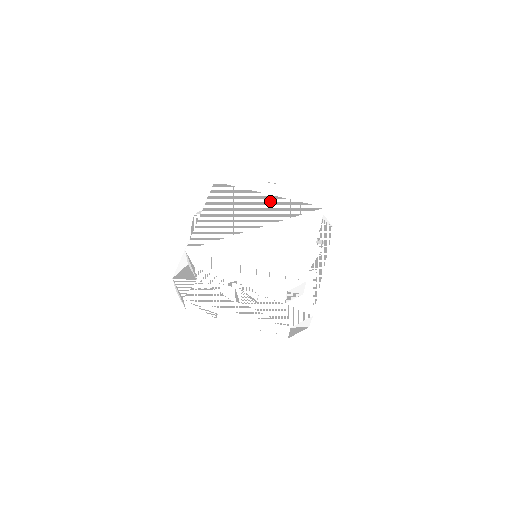
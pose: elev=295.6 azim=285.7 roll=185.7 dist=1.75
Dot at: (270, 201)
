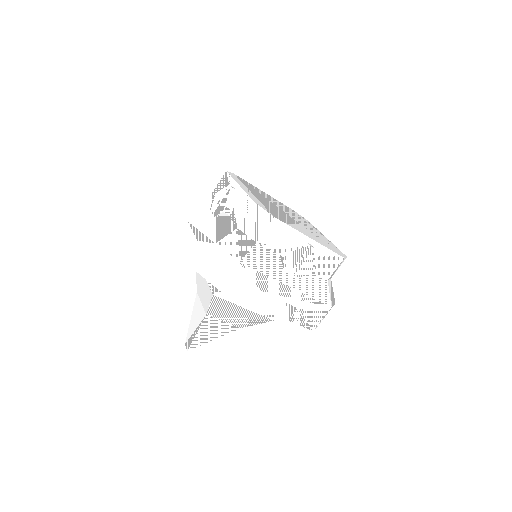
Dot at: (313, 230)
